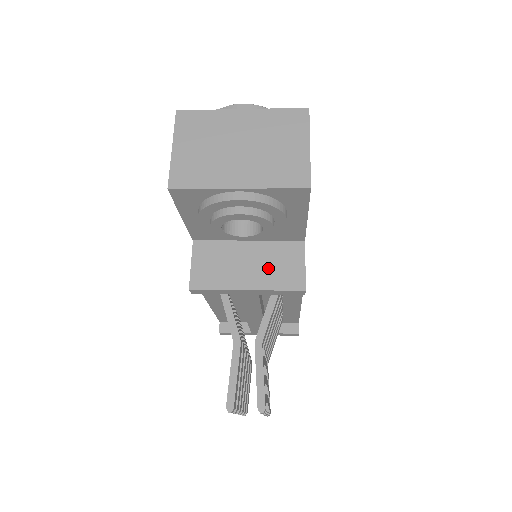
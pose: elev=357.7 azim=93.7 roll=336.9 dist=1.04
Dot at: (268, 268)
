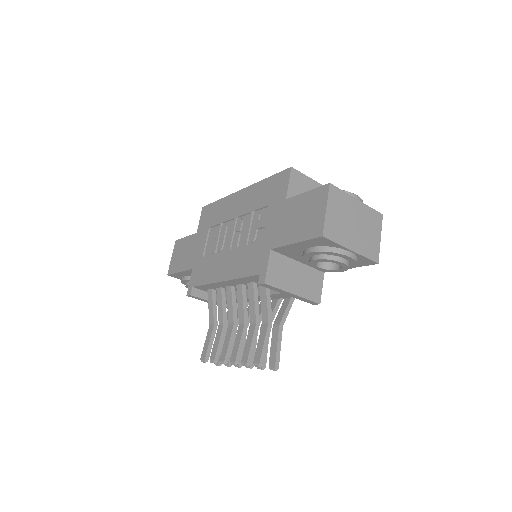
Dot at: (306, 284)
